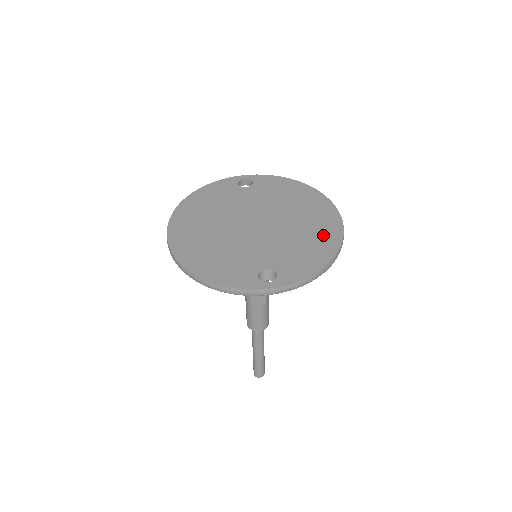
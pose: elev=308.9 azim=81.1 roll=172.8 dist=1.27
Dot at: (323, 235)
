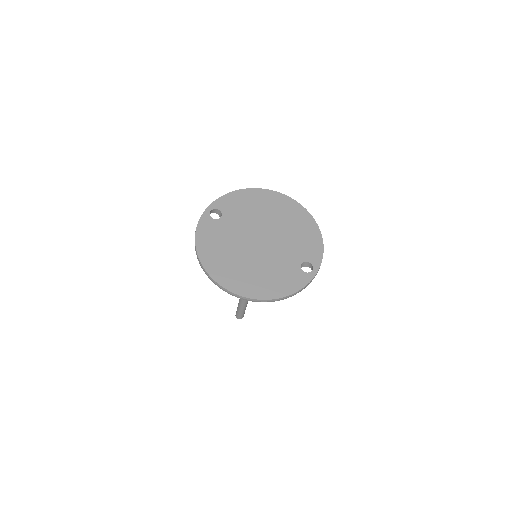
Dot at: (300, 219)
